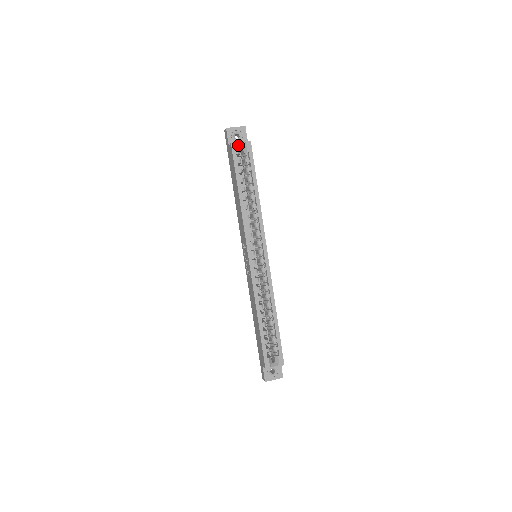
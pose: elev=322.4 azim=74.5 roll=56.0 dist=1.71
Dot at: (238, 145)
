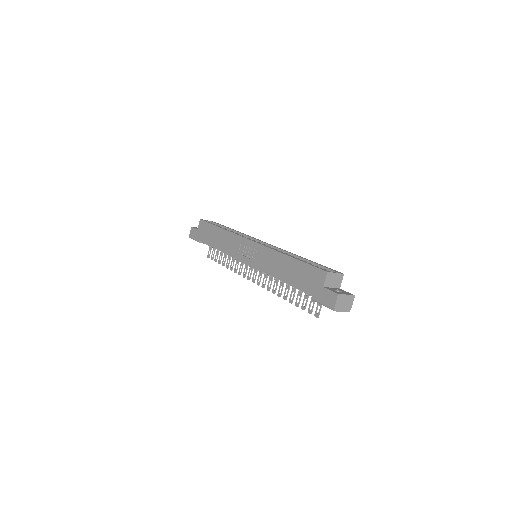
Dot at: occluded
